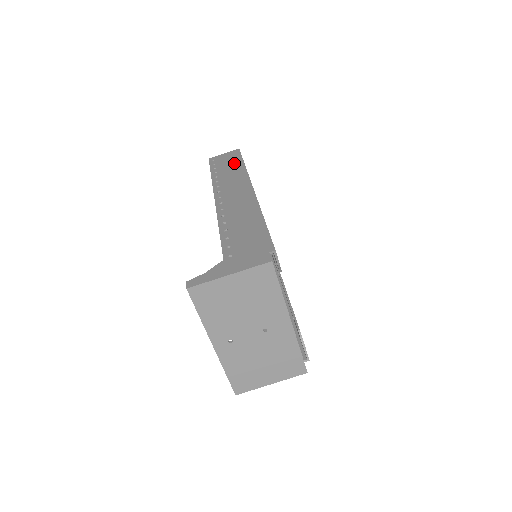
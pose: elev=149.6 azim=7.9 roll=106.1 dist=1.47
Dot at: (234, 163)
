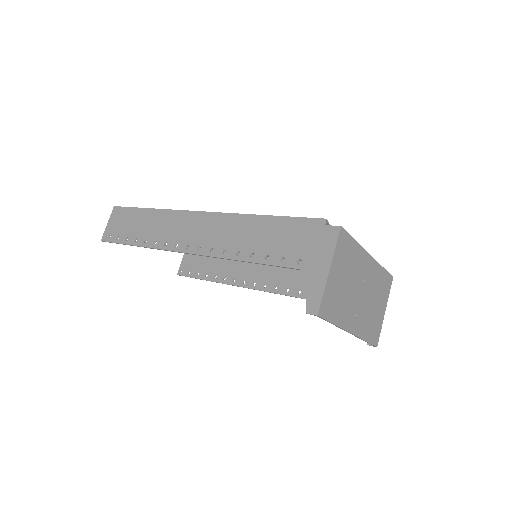
Dot at: (137, 218)
